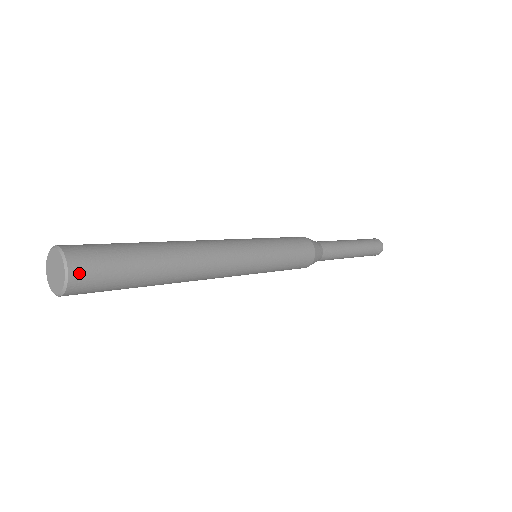
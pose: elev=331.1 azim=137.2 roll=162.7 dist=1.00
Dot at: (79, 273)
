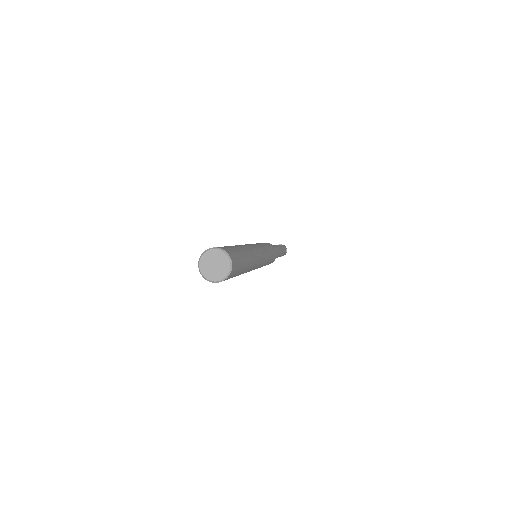
Dot at: (233, 259)
